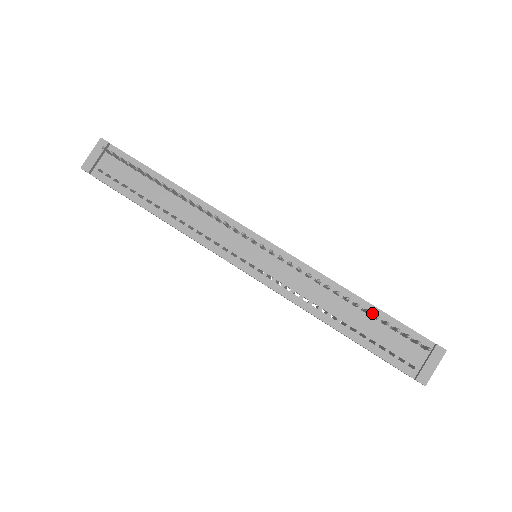
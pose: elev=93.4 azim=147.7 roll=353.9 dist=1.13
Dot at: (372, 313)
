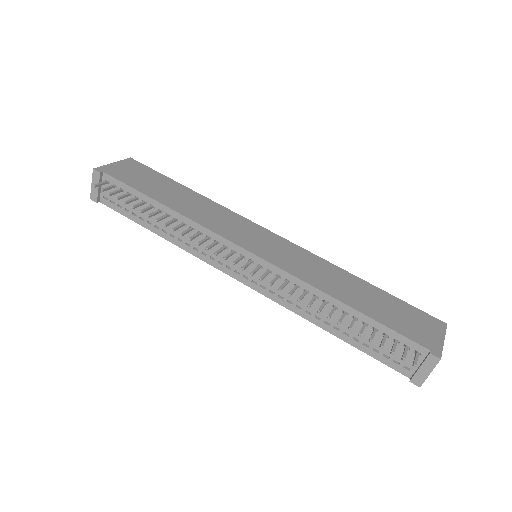
Dot at: (362, 321)
